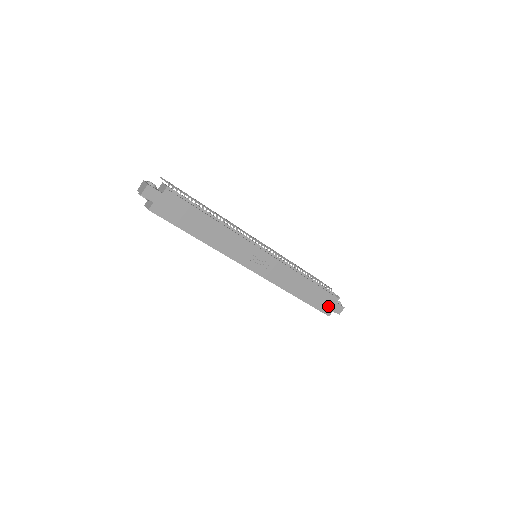
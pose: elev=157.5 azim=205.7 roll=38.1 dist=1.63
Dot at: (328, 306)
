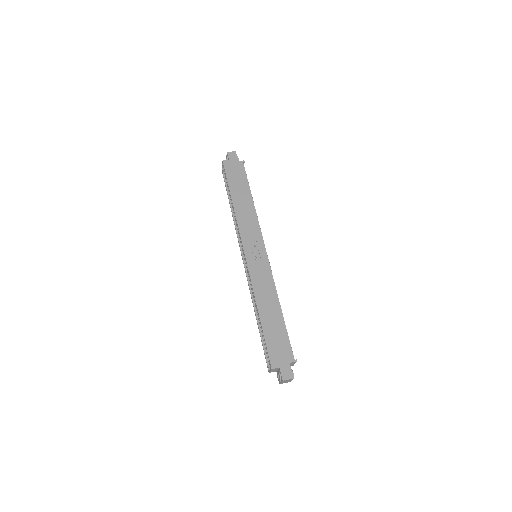
Dot at: (279, 356)
